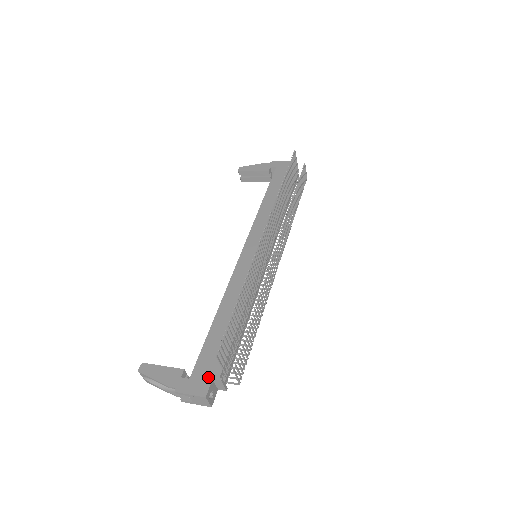
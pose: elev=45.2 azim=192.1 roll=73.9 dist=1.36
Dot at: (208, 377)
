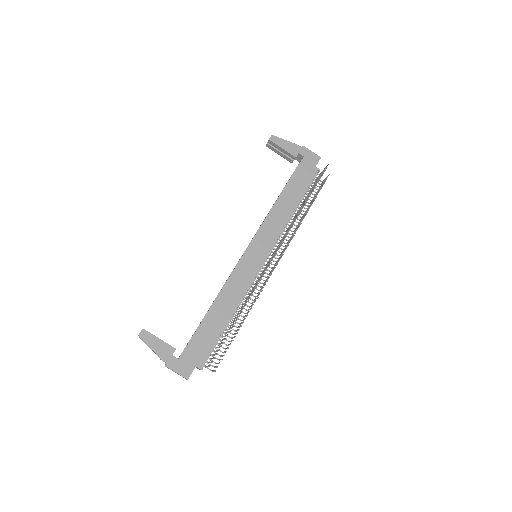
Dot at: (193, 363)
